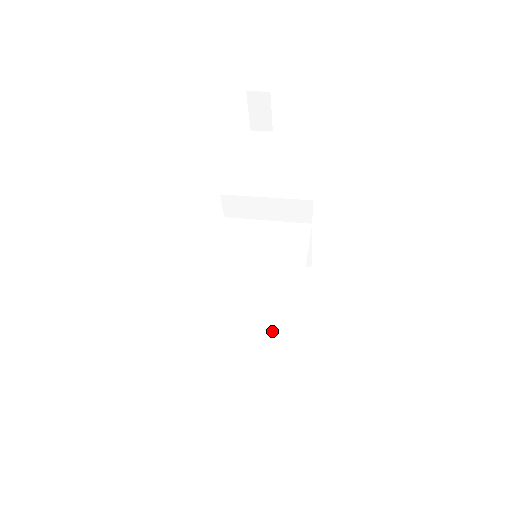
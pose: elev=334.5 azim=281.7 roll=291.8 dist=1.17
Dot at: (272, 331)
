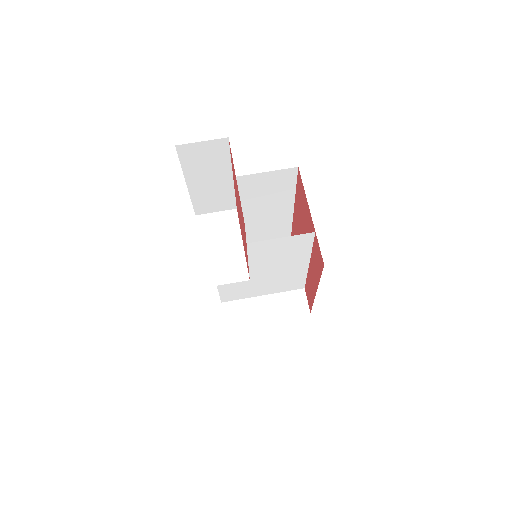
Dot at: (266, 221)
